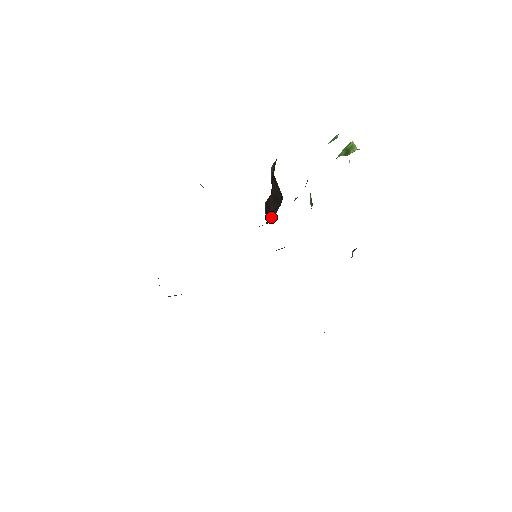
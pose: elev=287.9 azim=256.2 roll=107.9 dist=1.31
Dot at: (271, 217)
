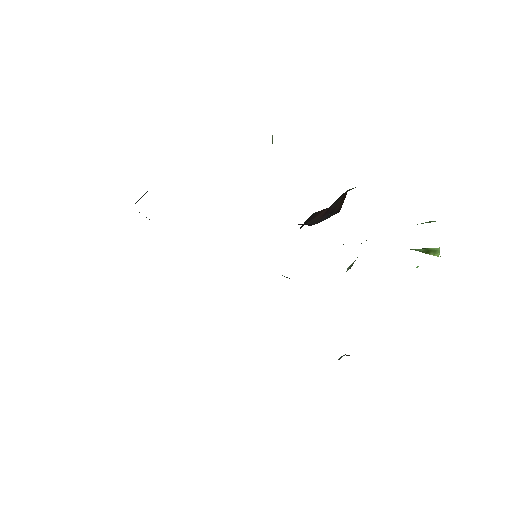
Dot at: (309, 223)
